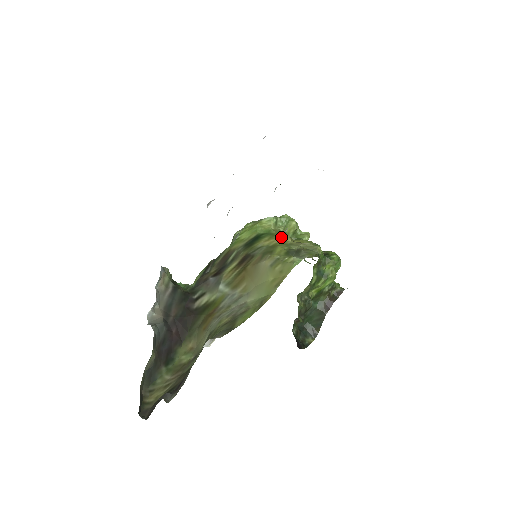
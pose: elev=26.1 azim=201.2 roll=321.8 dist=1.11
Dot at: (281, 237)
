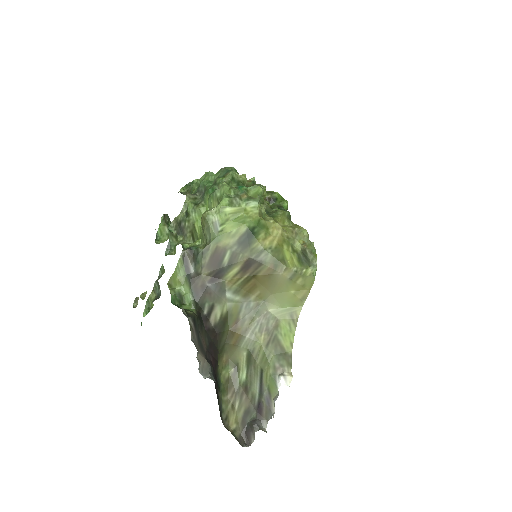
Dot at: (277, 231)
